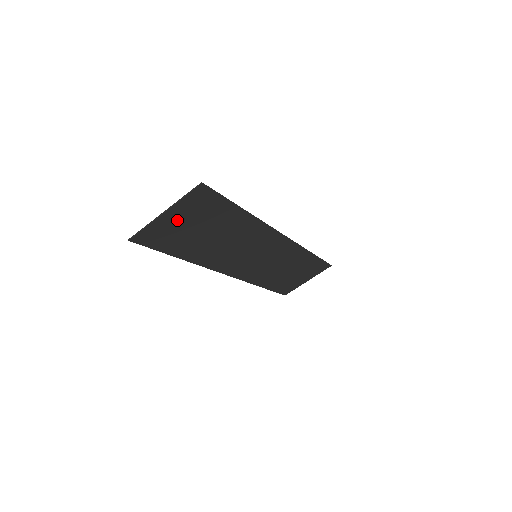
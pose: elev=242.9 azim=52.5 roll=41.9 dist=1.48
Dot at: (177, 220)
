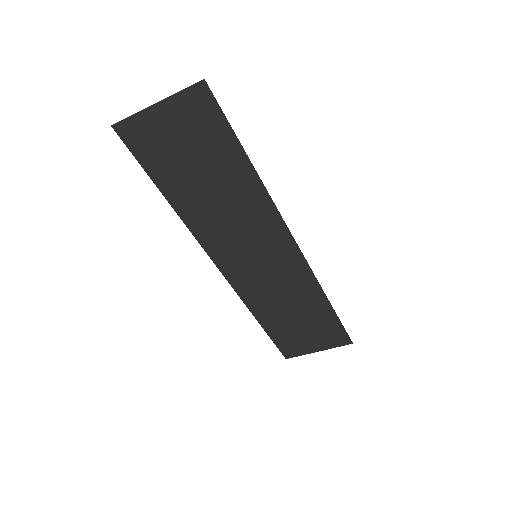
Dot at: (169, 127)
